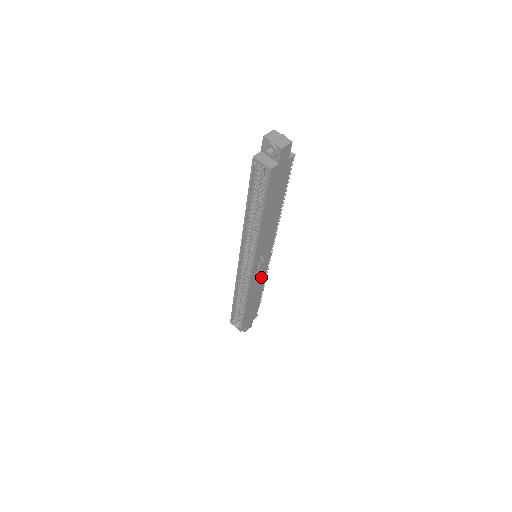
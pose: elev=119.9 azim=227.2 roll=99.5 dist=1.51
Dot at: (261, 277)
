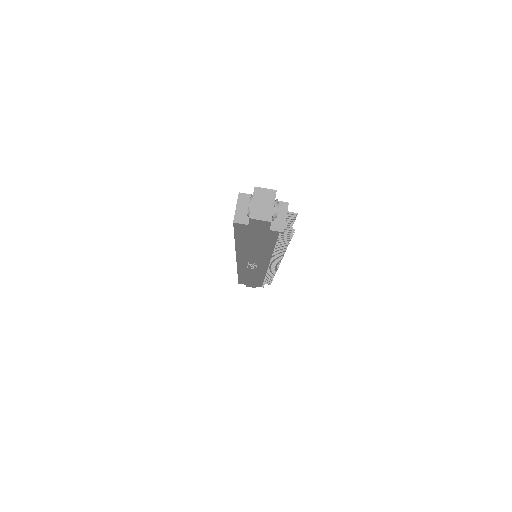
Dot at: (258, 272)
